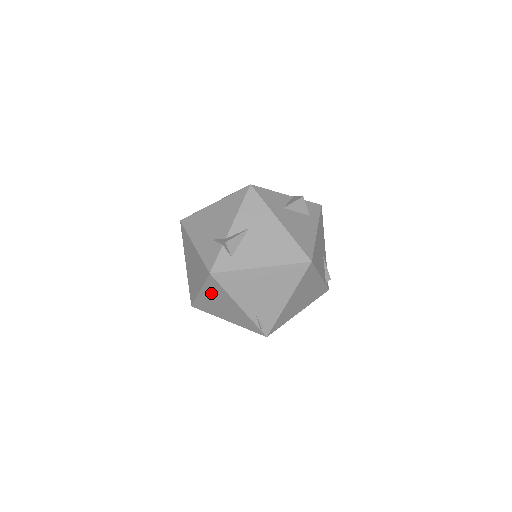
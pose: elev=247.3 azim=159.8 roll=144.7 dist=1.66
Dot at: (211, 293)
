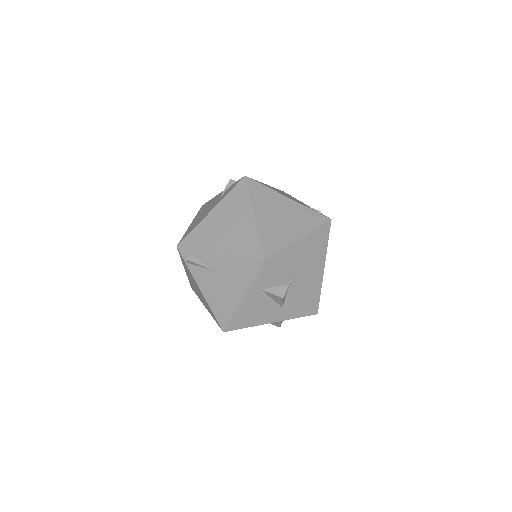
Dot at: (262, 206)
